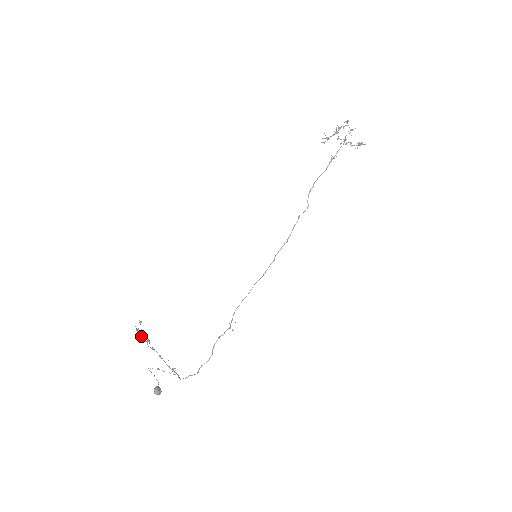
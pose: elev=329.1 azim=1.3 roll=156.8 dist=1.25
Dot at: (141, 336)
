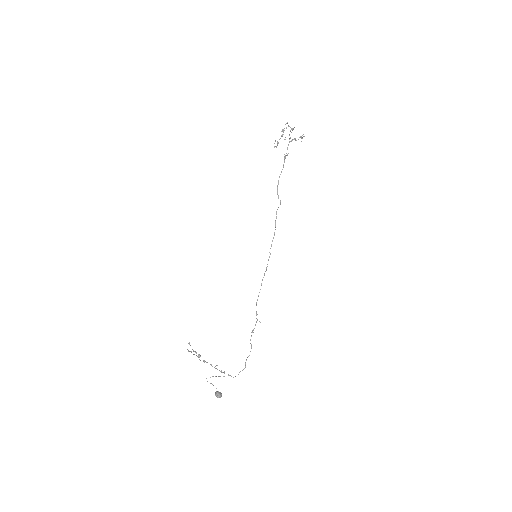
Dot at: (193, 354)
